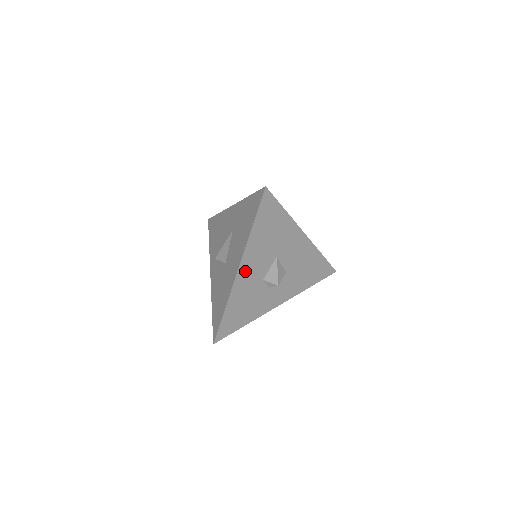
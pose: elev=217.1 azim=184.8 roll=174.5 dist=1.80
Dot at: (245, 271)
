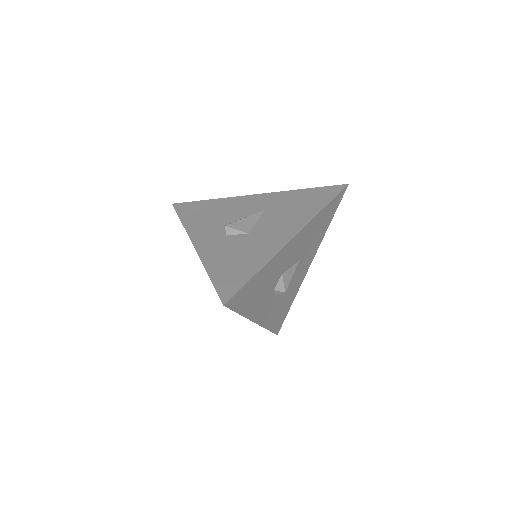
Dot at: (292, 245)
